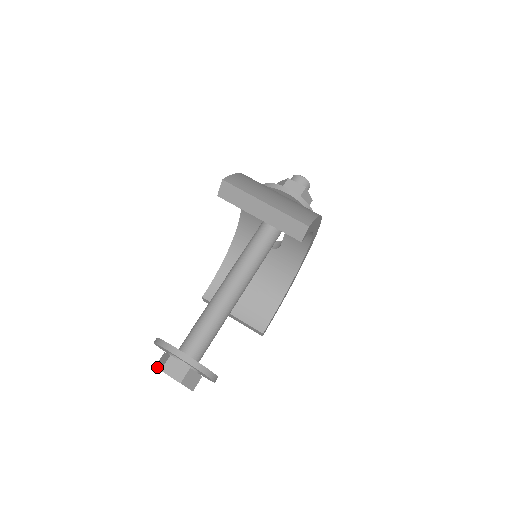
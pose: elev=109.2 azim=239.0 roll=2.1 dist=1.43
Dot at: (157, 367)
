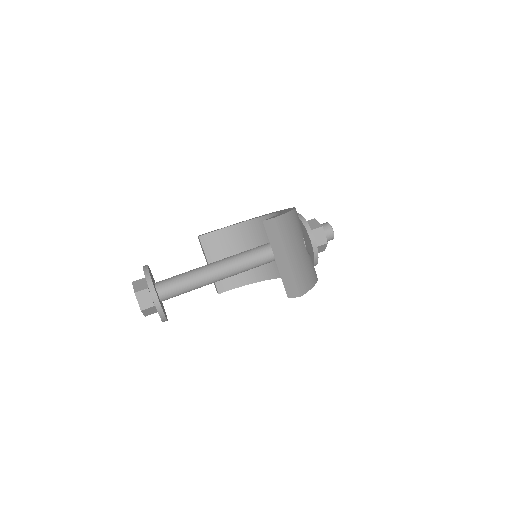
Dot at: (133, 286)
